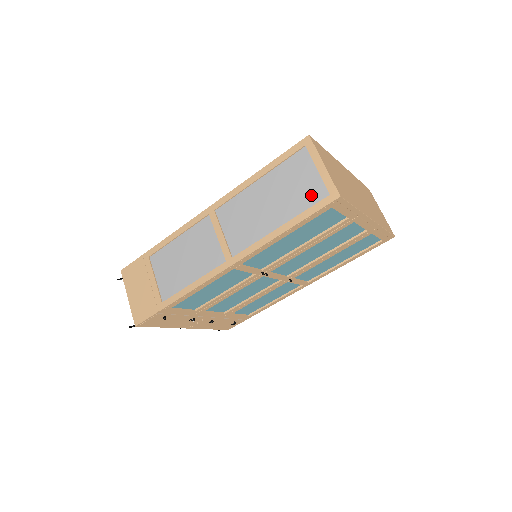
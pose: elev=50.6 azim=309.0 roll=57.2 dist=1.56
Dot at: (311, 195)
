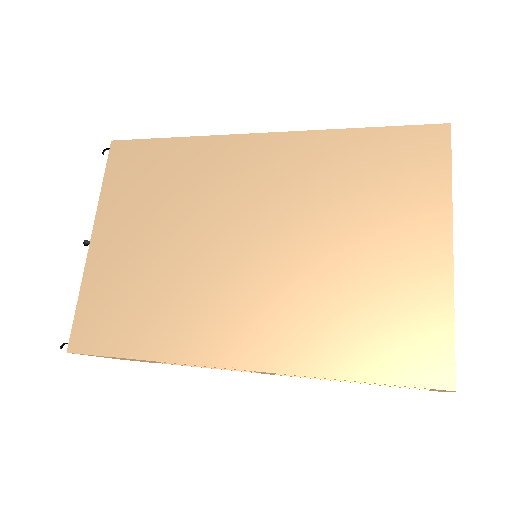
Dot at: occluded
